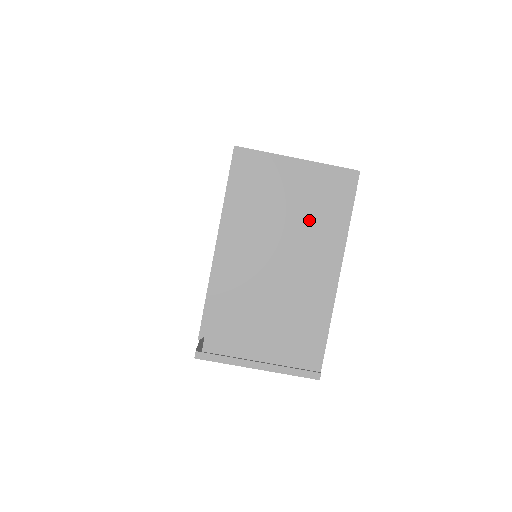
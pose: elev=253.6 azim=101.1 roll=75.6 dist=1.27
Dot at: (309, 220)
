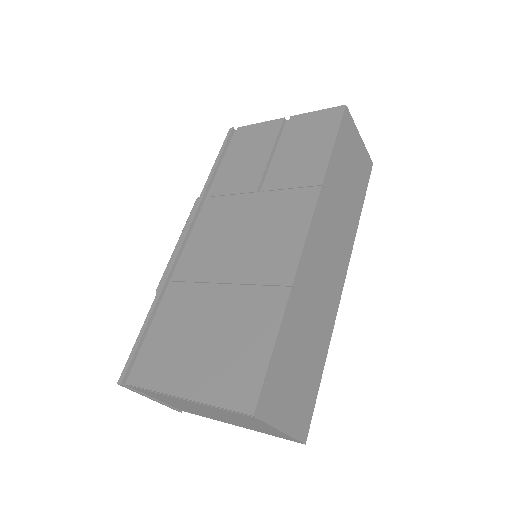
Dot at: (250, 426)
